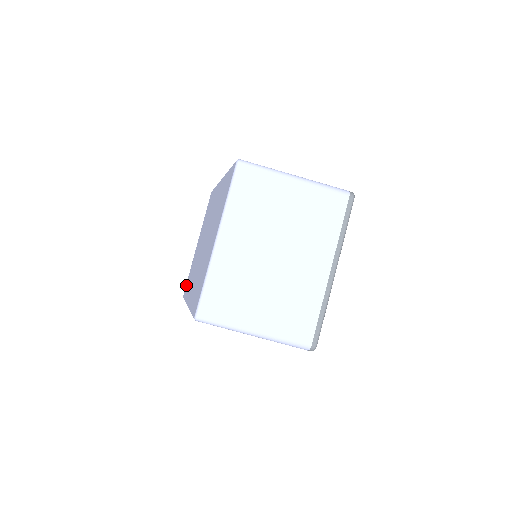
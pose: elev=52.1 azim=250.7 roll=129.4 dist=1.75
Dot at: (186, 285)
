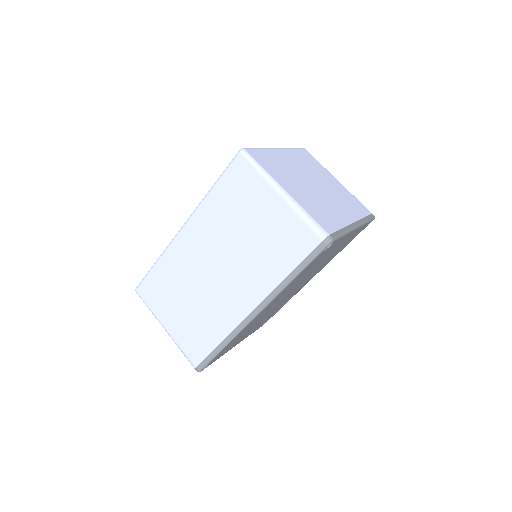
Dot at: occluded
